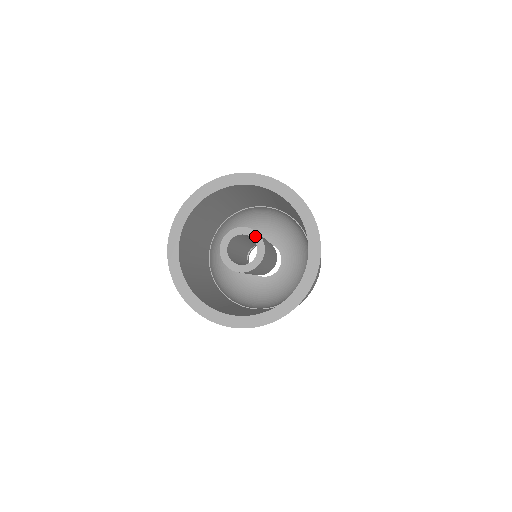
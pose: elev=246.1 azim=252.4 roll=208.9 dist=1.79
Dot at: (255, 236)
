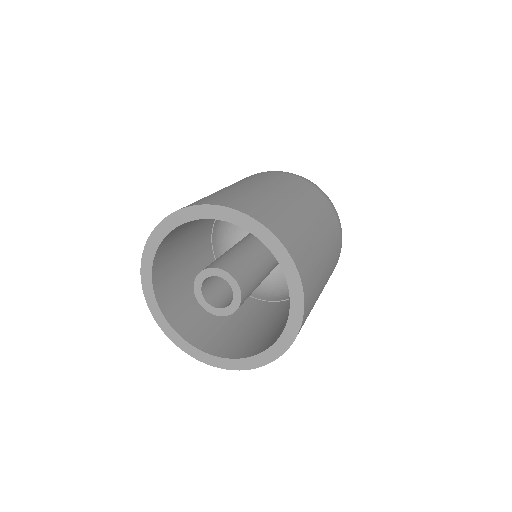
Dot at: (228, 278)
